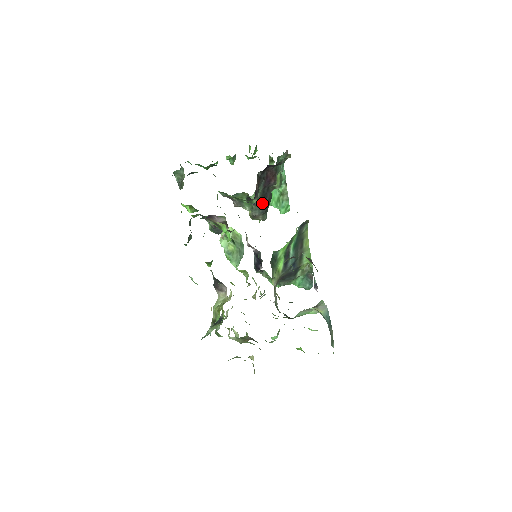
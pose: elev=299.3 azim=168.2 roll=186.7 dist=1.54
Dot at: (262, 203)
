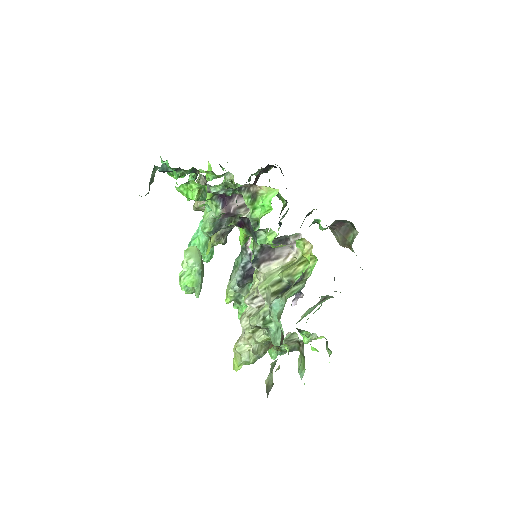
Dot at: occluded
